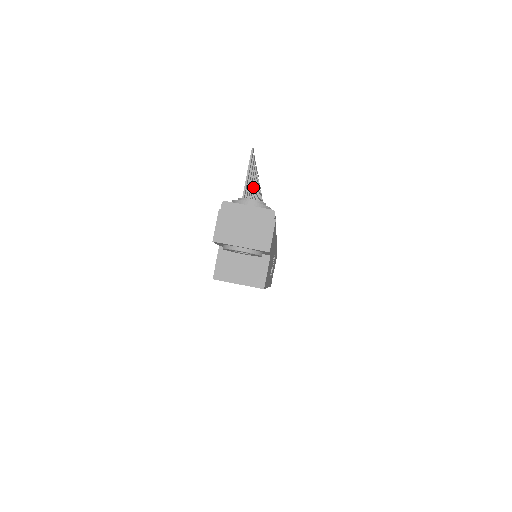
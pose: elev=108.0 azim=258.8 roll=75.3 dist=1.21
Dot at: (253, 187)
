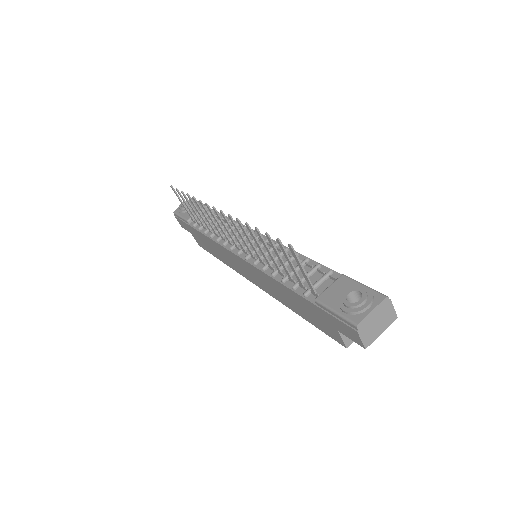
Dot at: (255, 238)
